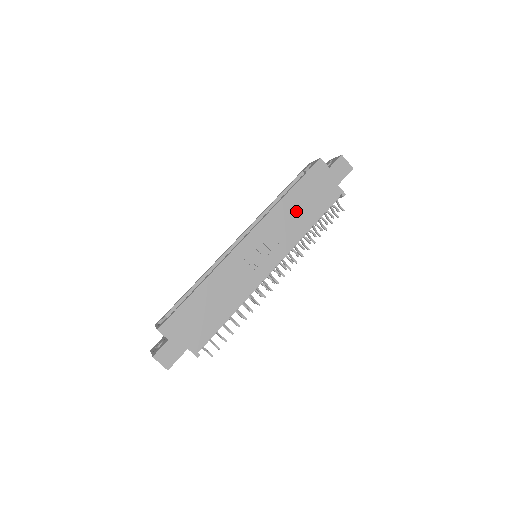
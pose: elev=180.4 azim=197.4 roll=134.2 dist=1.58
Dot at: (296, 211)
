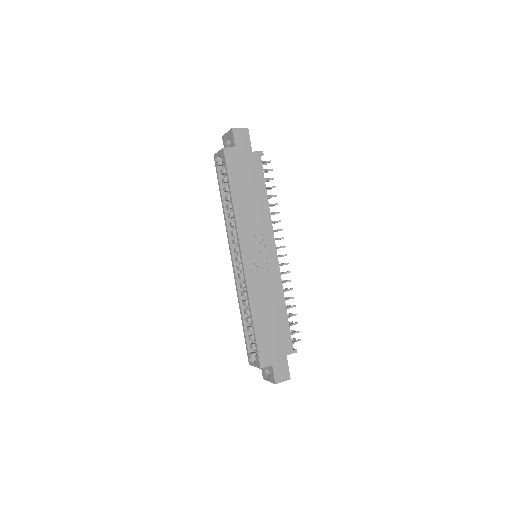
Dot at: (249, 201)
